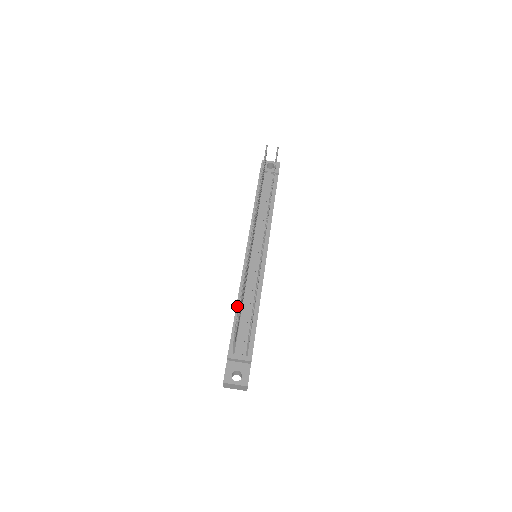
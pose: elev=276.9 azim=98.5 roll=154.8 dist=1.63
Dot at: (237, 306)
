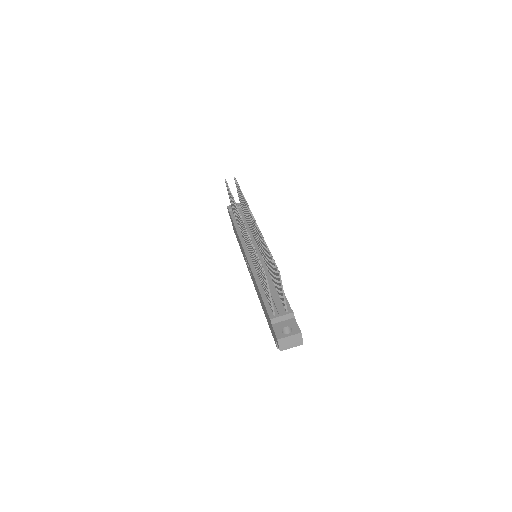
Dot at: (259, 287)
